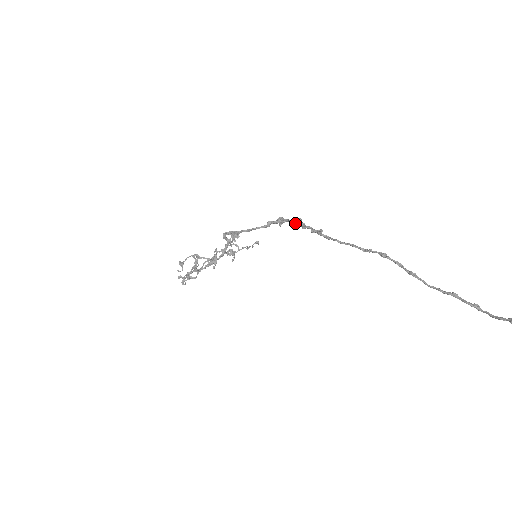
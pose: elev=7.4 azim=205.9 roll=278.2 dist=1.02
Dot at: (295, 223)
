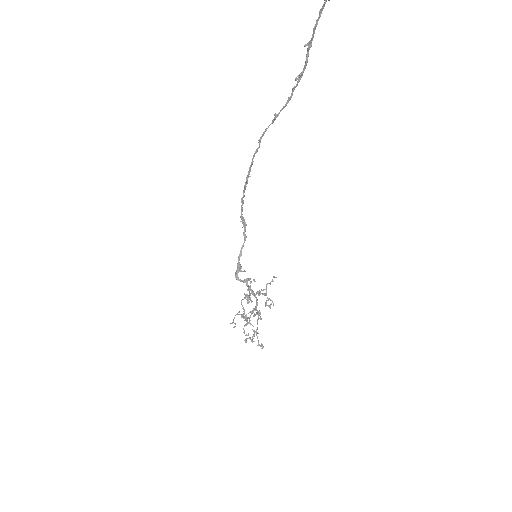
Dot at: occluded
